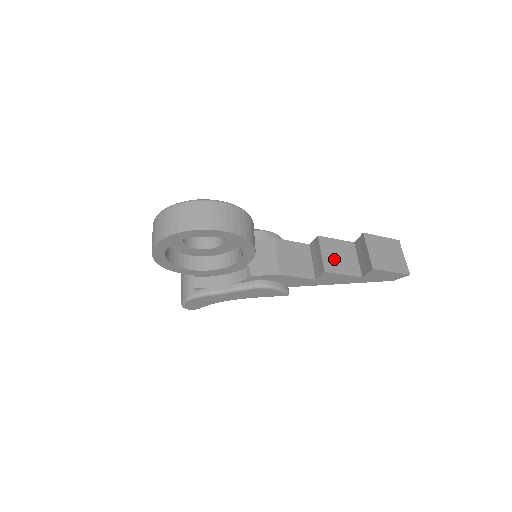
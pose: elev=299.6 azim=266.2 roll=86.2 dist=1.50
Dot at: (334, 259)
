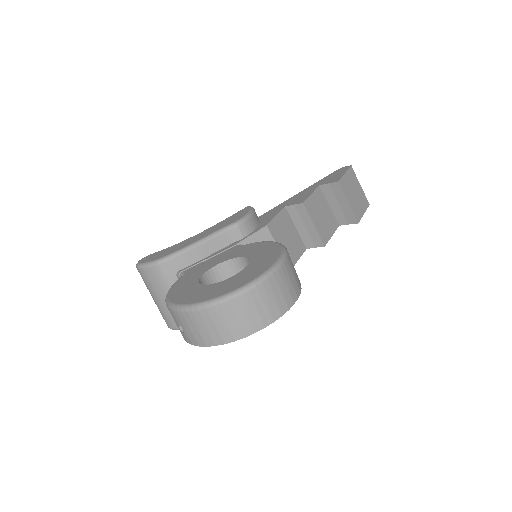
Dot at: (321, 223)
